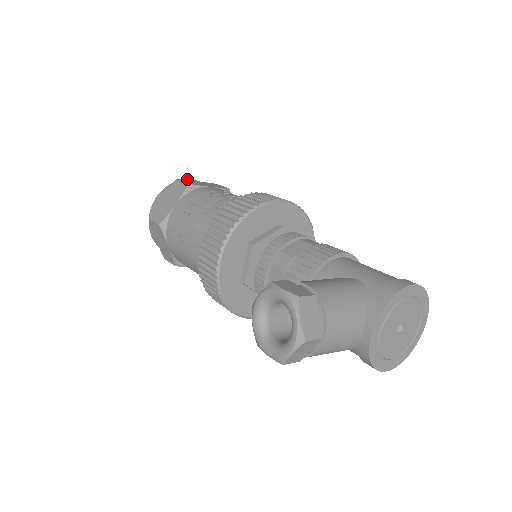
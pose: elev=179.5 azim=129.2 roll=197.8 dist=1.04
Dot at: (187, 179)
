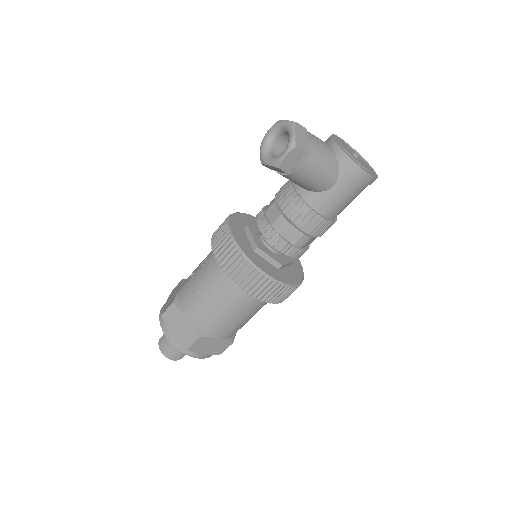
Dot at: occluded
